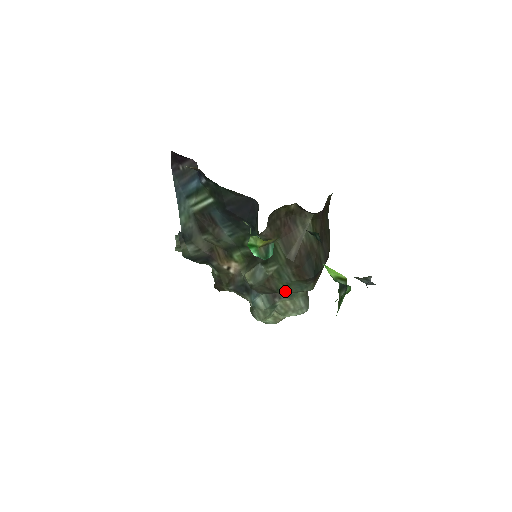
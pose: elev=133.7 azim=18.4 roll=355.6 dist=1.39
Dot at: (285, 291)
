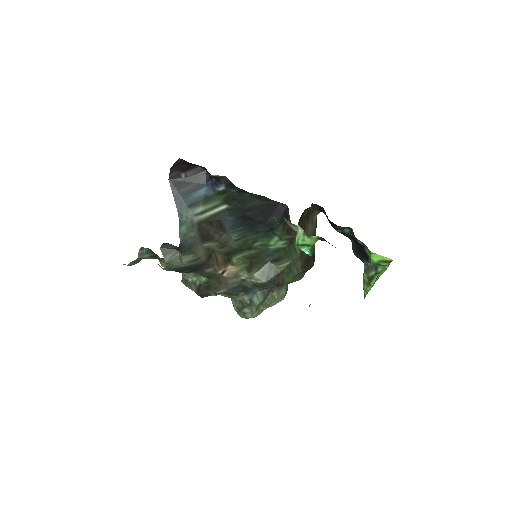
Dot at: (287, 283)
